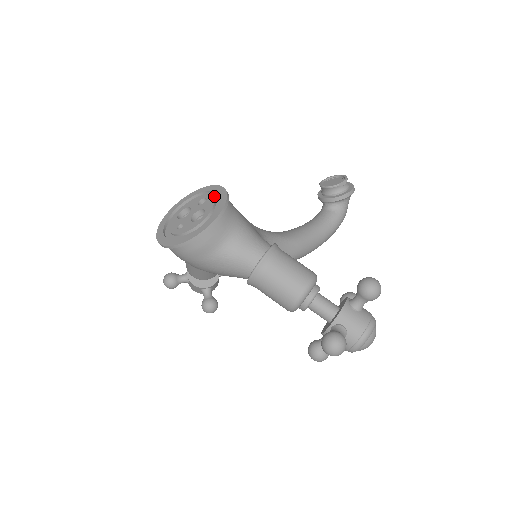
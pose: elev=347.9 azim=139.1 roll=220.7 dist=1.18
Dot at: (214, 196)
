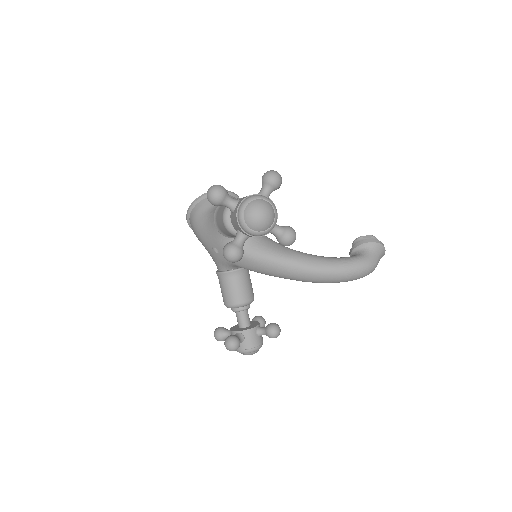
Dot at: occluded
